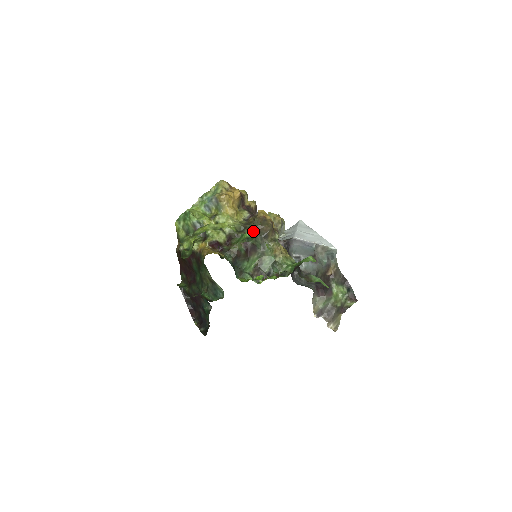
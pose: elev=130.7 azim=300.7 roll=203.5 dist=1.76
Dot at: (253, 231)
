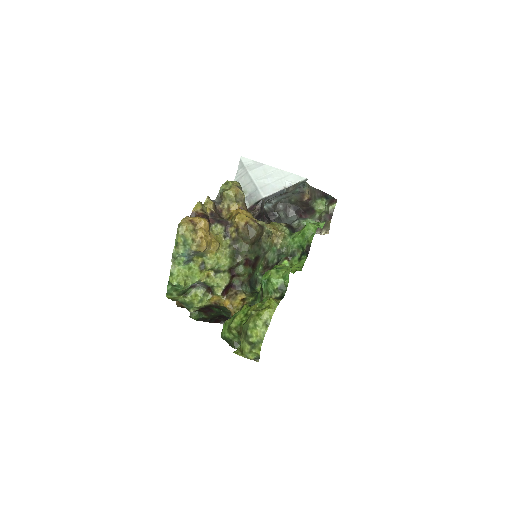
Dot at: (249, 248)
